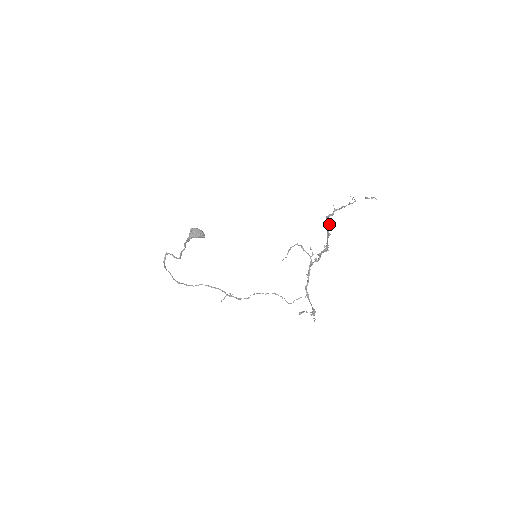
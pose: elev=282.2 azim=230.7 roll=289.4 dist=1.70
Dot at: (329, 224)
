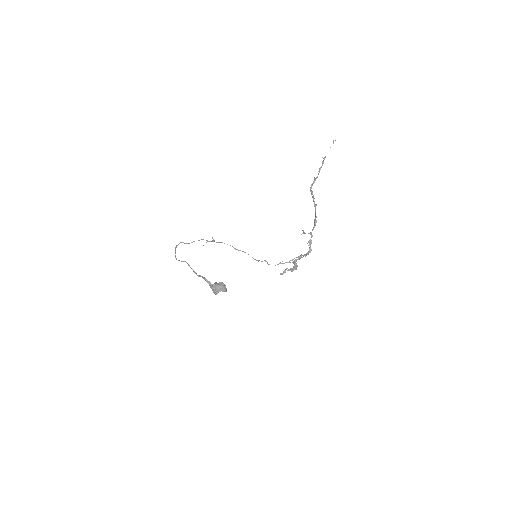
Dot at: (312, 192)
